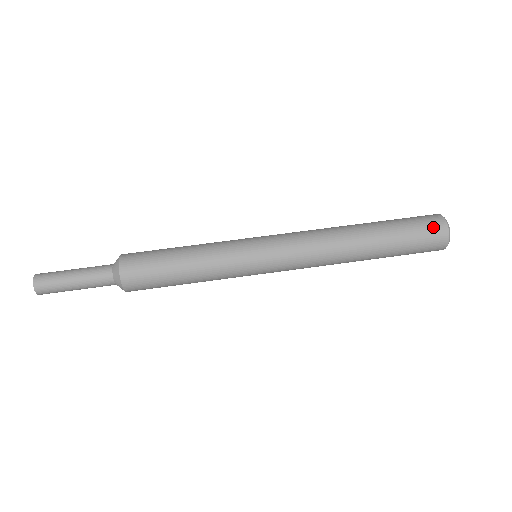
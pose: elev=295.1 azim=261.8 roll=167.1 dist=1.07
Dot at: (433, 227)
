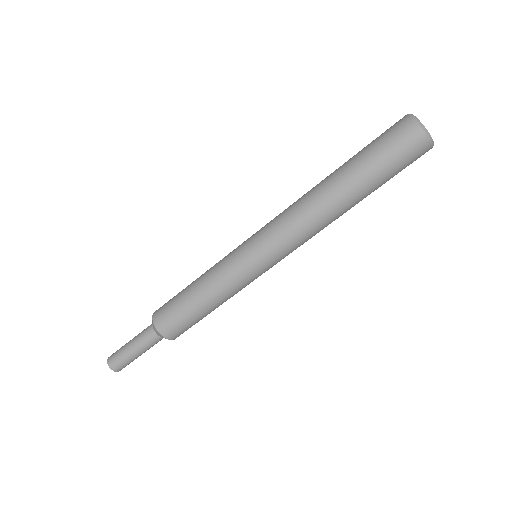
Dot at: (413, 149)
